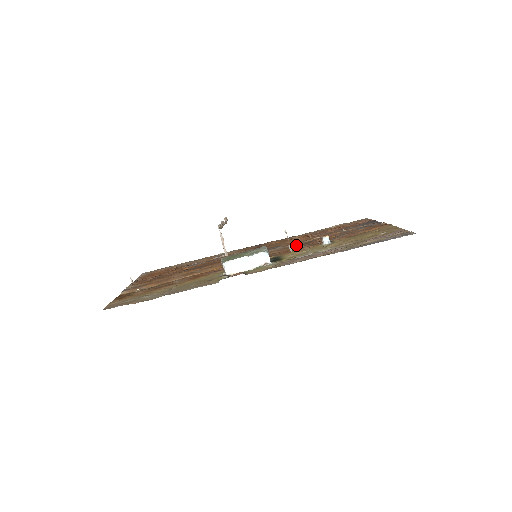
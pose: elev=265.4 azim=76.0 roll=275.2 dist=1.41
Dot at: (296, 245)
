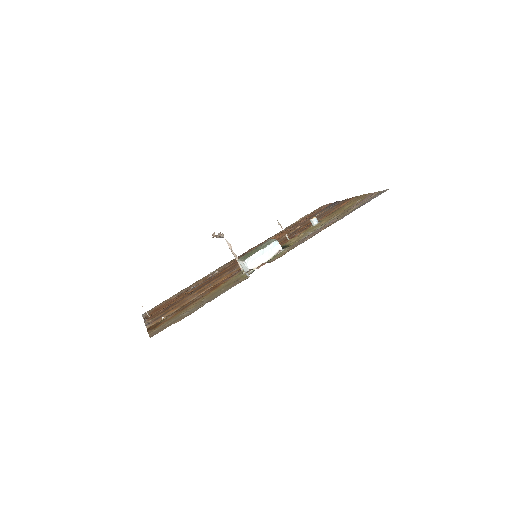
Dot at: (284, 238)
